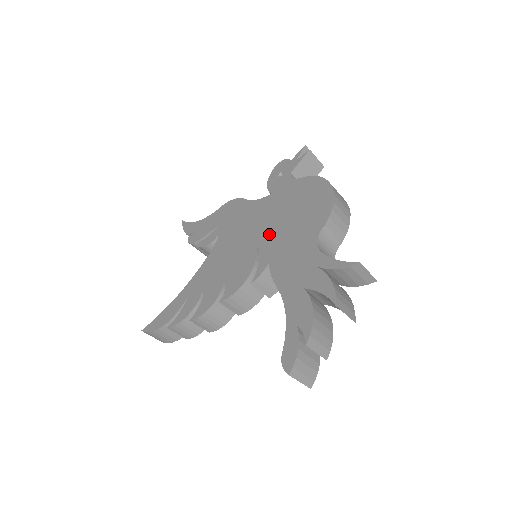
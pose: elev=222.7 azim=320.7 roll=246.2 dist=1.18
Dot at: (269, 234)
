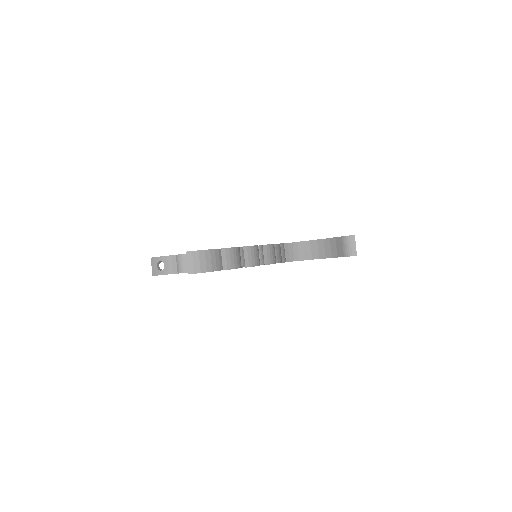
Dot at: occluded
